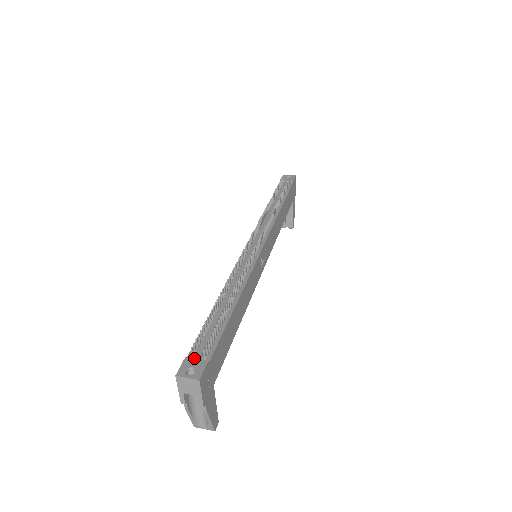
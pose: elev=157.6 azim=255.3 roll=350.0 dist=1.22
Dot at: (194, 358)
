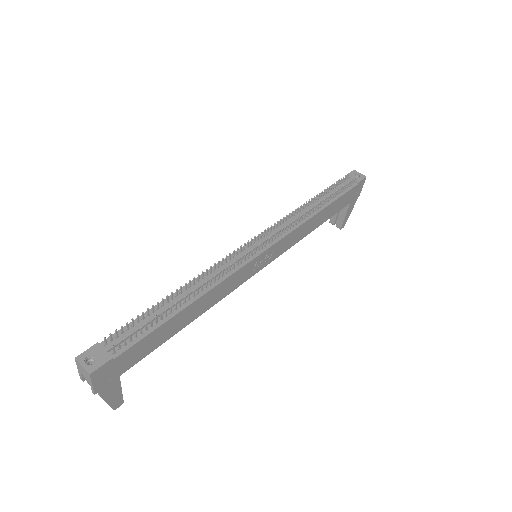
Dot at: (103, 348)
